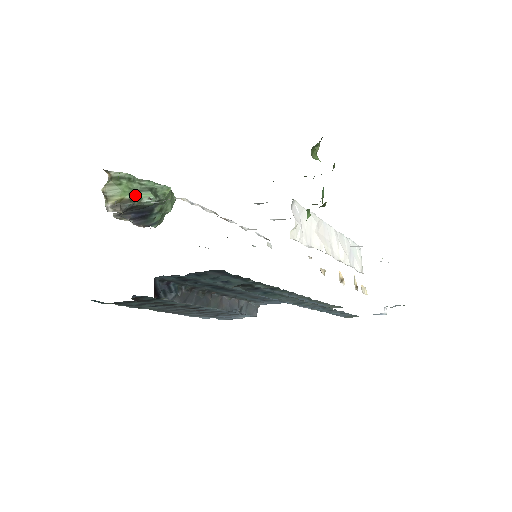
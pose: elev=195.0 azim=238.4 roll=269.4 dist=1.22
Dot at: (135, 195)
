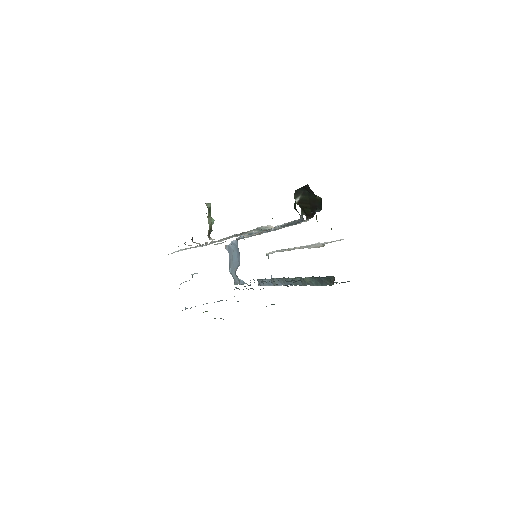
Dot at: occluded
